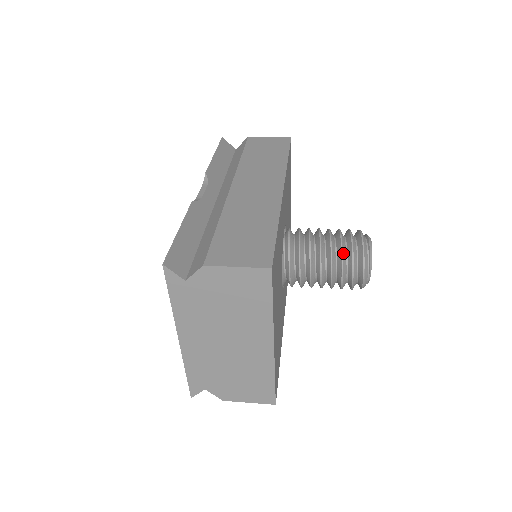
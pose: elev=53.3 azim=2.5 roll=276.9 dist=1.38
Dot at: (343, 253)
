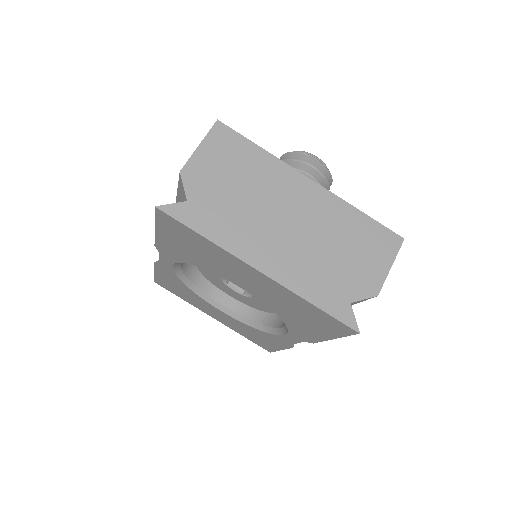
Dot at: occluded
